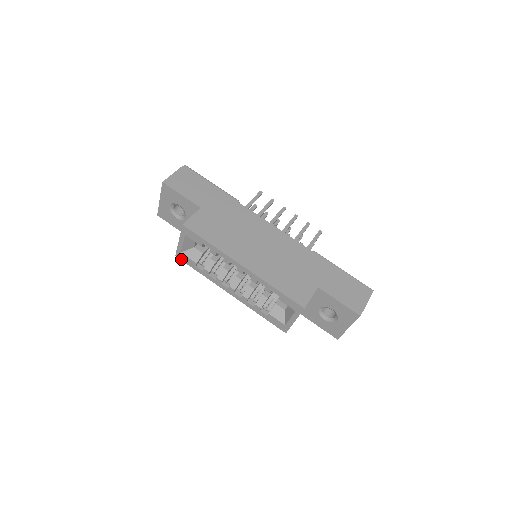
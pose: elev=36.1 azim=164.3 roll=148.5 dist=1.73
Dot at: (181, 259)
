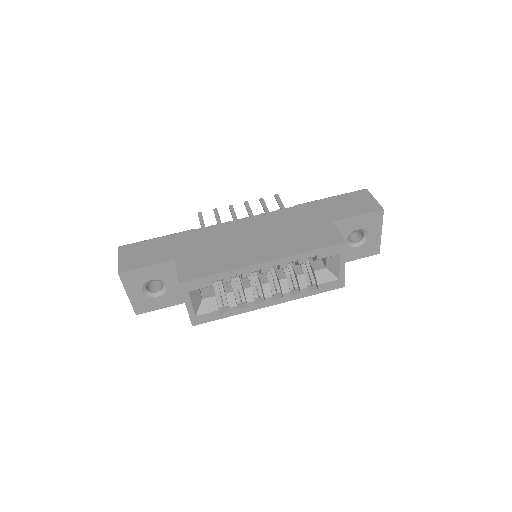
Dot at: (200, 323)
